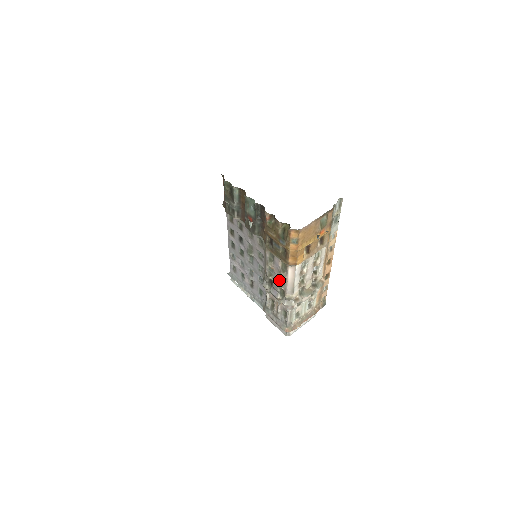
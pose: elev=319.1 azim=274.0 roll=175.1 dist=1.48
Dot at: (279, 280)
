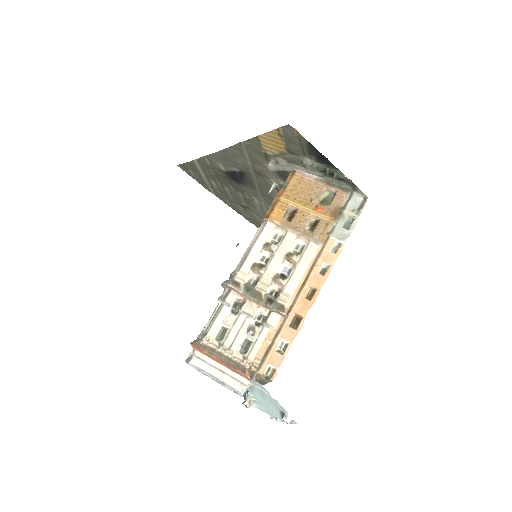
Dot at: occluded
